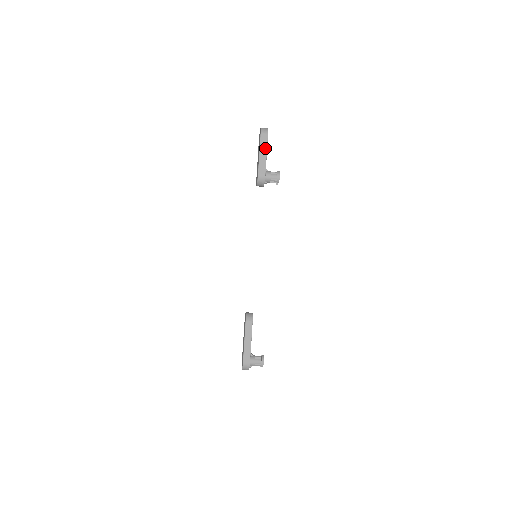
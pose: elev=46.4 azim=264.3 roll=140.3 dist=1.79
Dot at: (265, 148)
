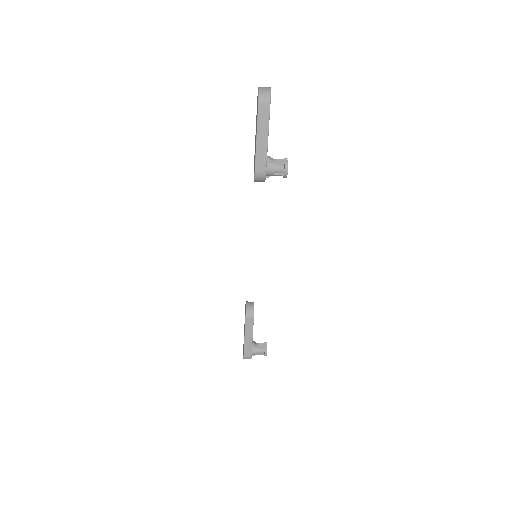
Dot at: (265, 129)
